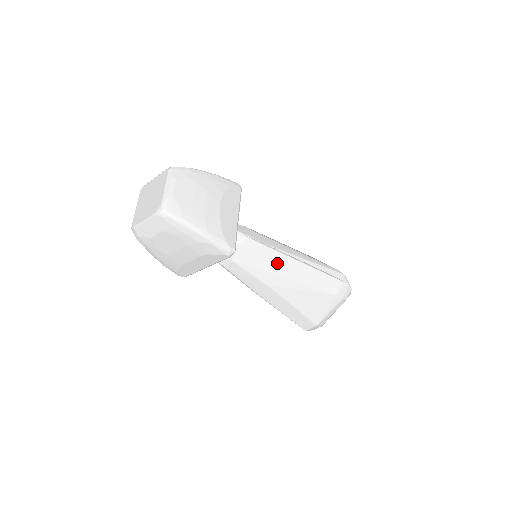
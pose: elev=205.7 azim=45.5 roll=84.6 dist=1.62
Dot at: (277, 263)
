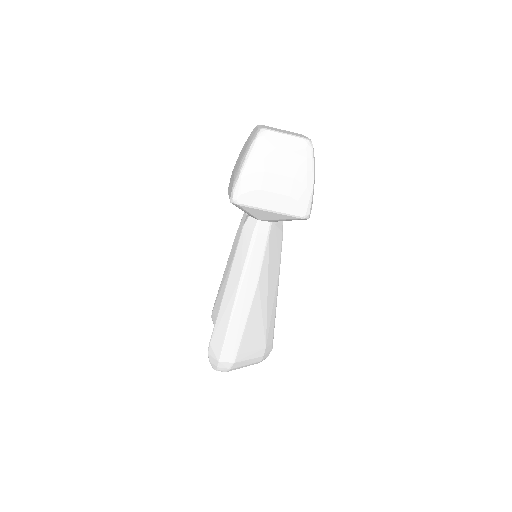
Dot at: (274, 272)
